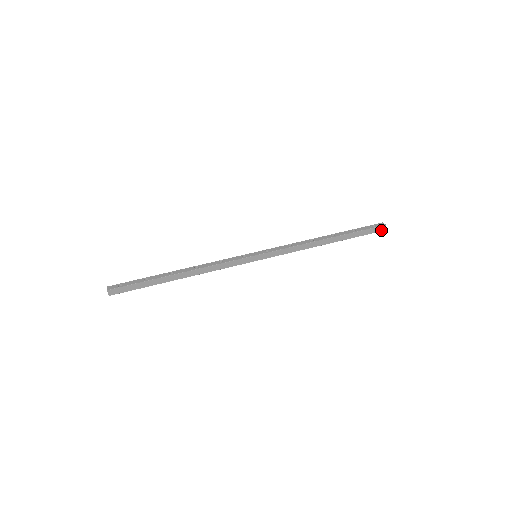
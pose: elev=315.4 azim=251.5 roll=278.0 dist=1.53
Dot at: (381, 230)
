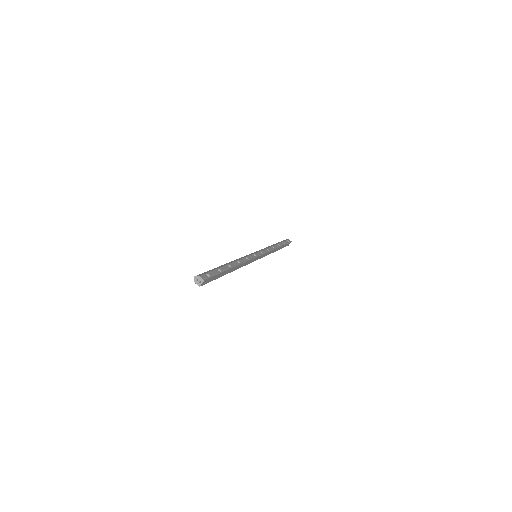
Dot at: (288, 245)
